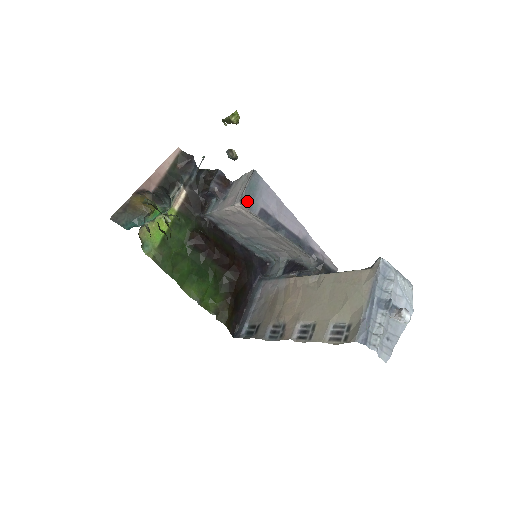
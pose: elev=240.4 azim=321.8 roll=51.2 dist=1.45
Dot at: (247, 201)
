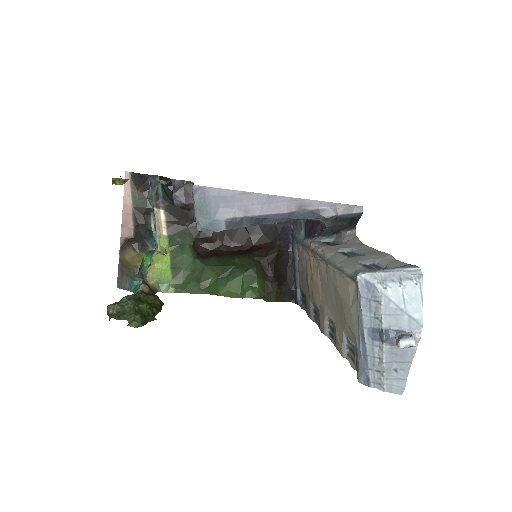
Dot at: (205, 226)
